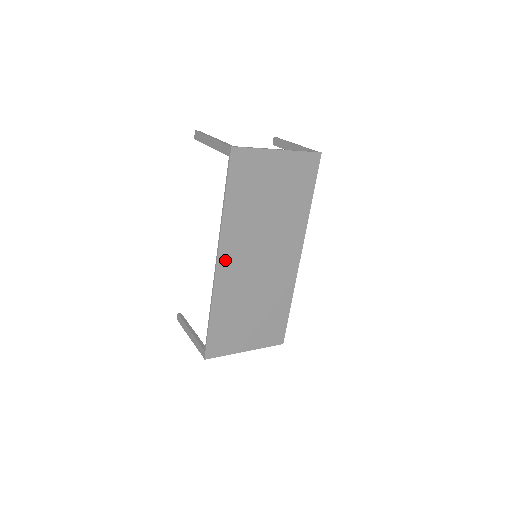
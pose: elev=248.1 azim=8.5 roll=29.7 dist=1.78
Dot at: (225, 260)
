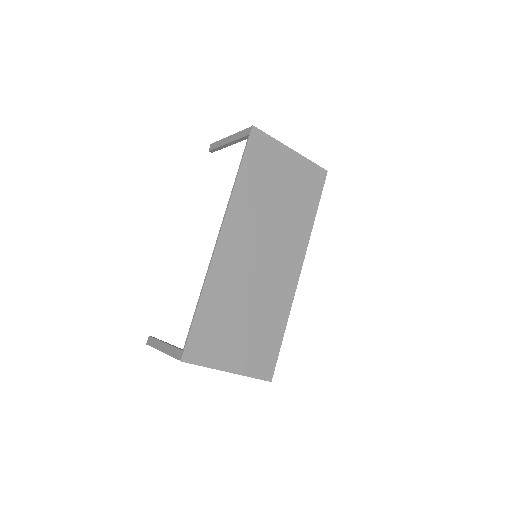
Dot at: (227, 238)
